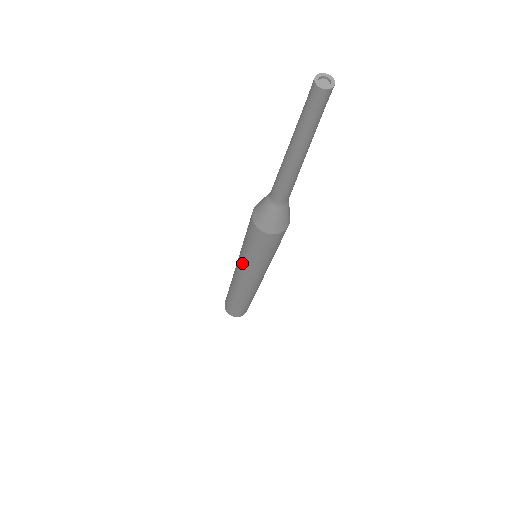
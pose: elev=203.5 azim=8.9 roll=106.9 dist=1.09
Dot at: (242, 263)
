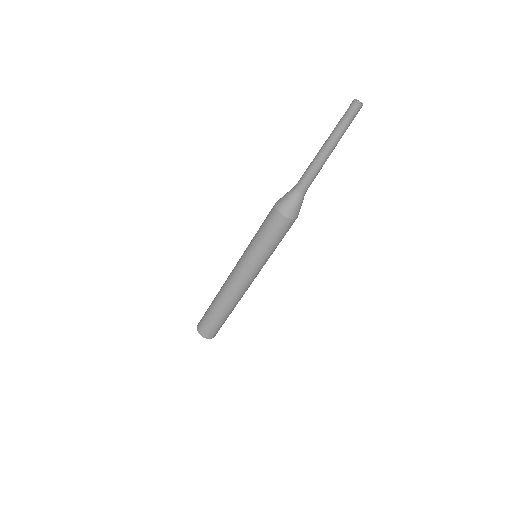
Dot at: (246, 256)
